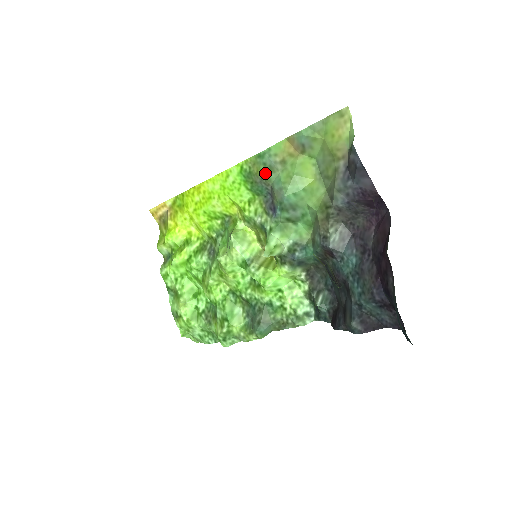
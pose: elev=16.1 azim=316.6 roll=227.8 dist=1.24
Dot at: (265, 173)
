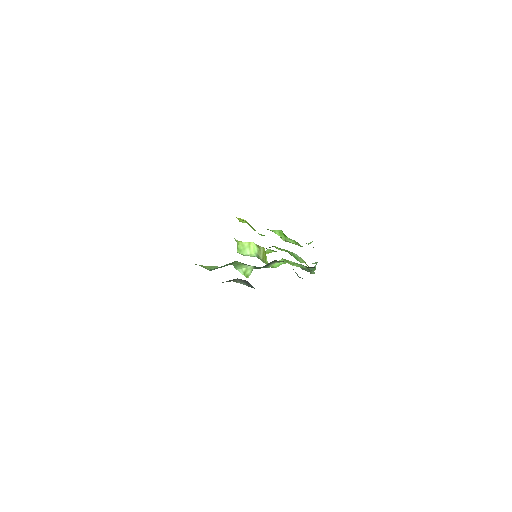
Dot at: occluded
